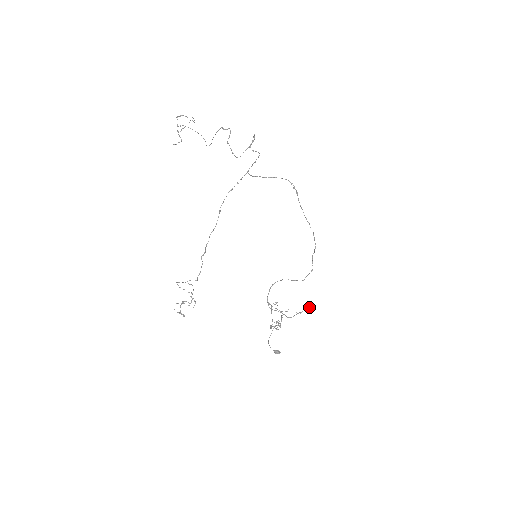
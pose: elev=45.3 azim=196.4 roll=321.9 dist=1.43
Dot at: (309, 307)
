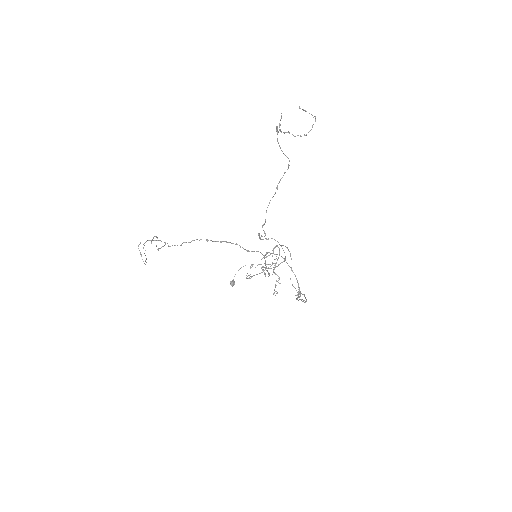
Dot at: occluded
